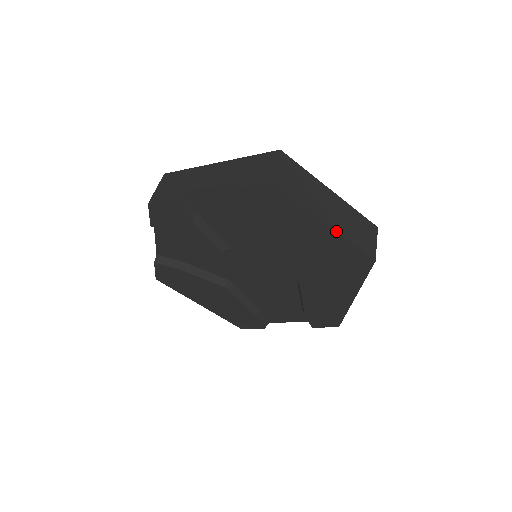
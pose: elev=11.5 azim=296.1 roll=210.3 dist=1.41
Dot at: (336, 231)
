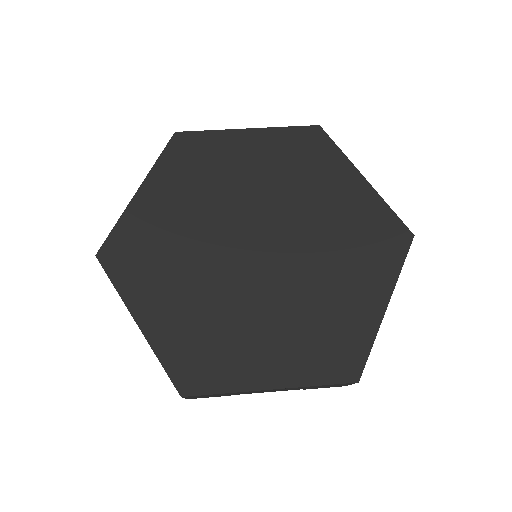
Dot at: occluded
